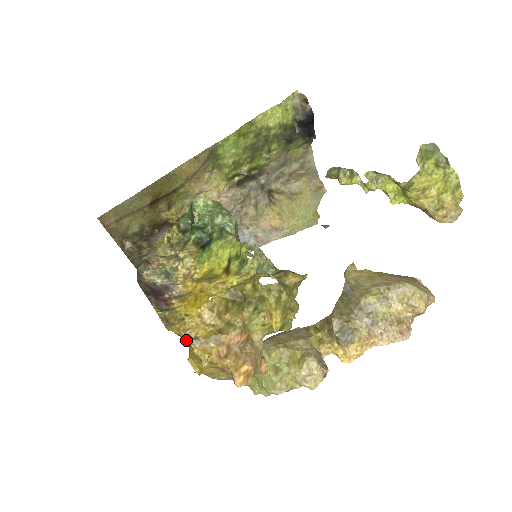
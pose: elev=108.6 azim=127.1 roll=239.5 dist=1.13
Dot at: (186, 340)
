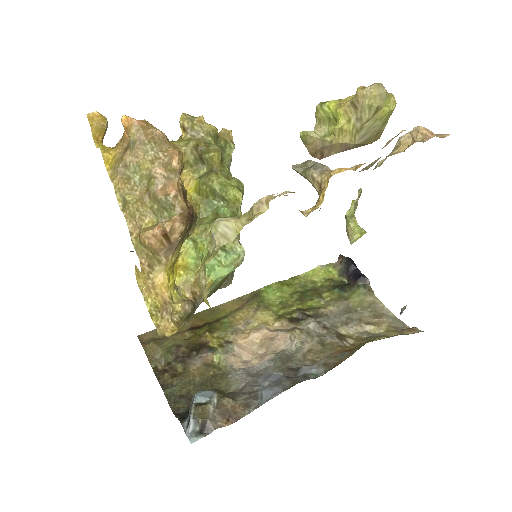
Dot at: occluded
